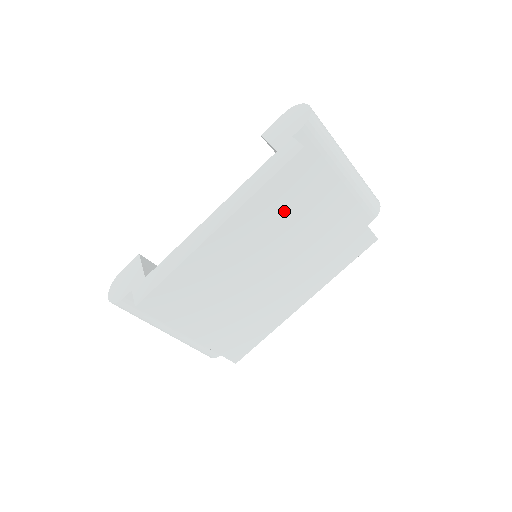
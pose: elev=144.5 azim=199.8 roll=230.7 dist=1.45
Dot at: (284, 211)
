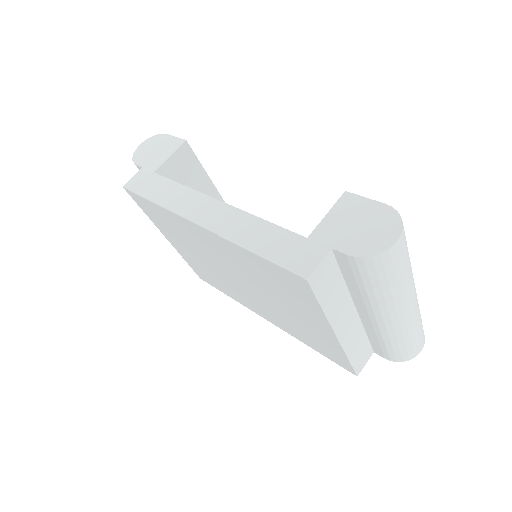
Dot at: (267, 279)
